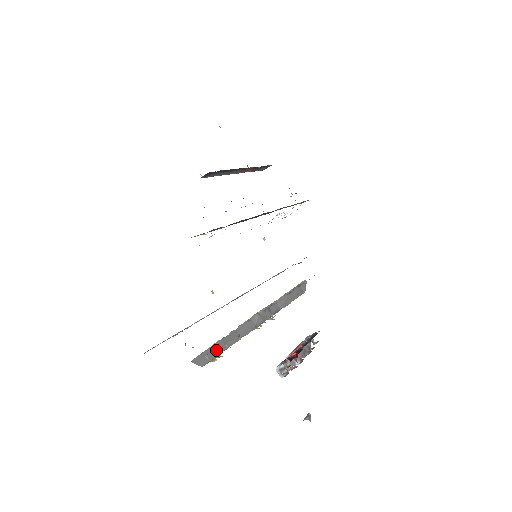
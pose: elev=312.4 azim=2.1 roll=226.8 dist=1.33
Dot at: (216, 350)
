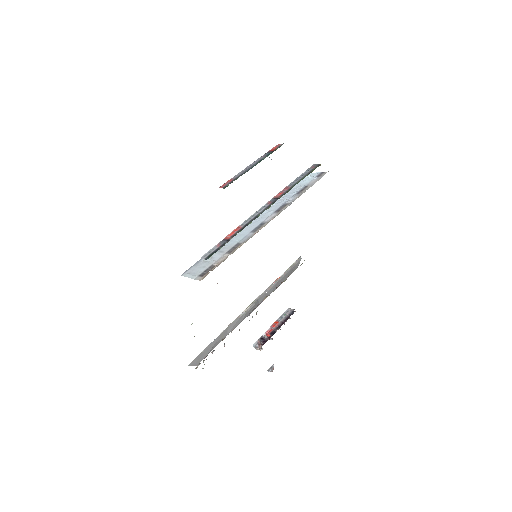
Dot at: (208, 351)
